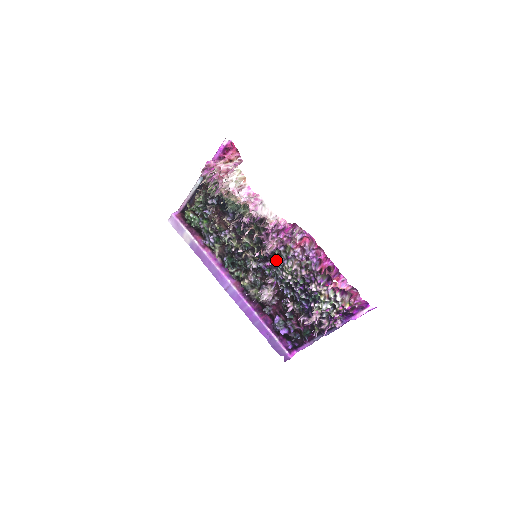
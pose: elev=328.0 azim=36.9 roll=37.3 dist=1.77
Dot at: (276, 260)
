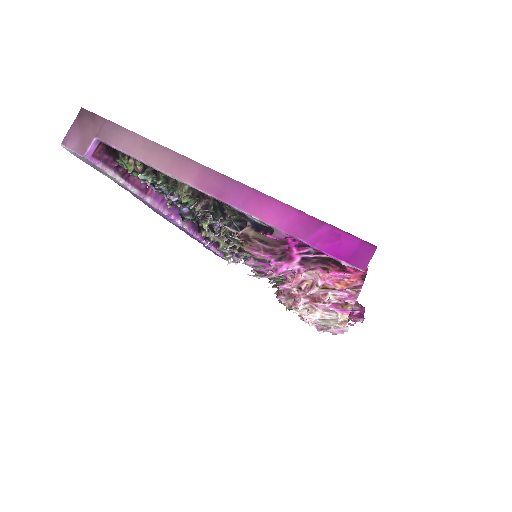
Dot at: occluded
